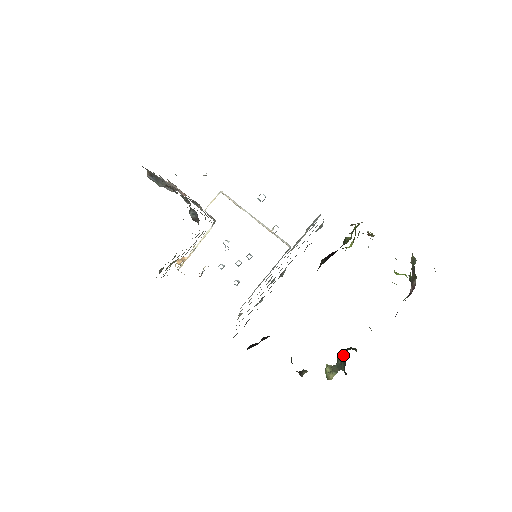
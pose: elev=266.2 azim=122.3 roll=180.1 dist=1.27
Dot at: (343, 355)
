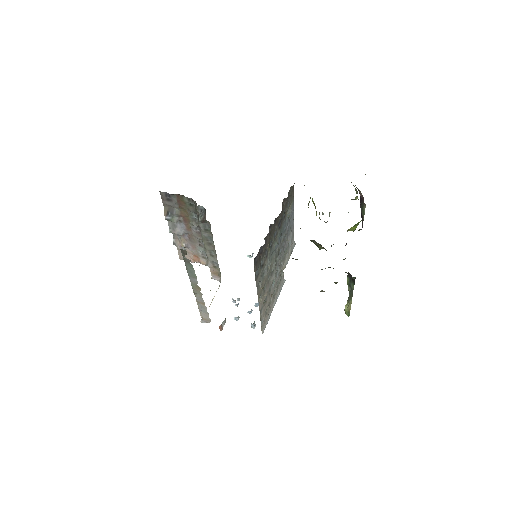
Dot at: (347, 276)
